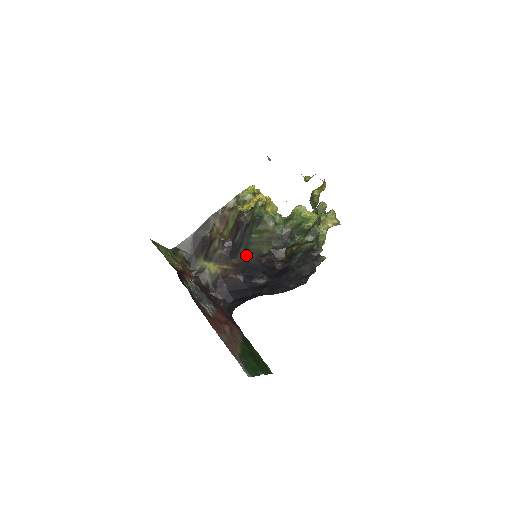
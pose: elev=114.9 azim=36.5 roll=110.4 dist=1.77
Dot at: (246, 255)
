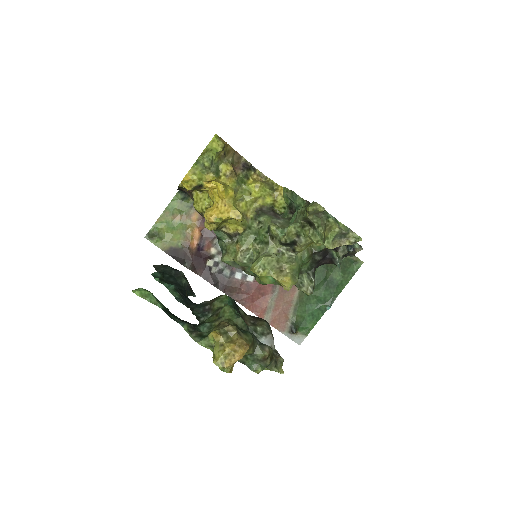
Dot at: occluded
